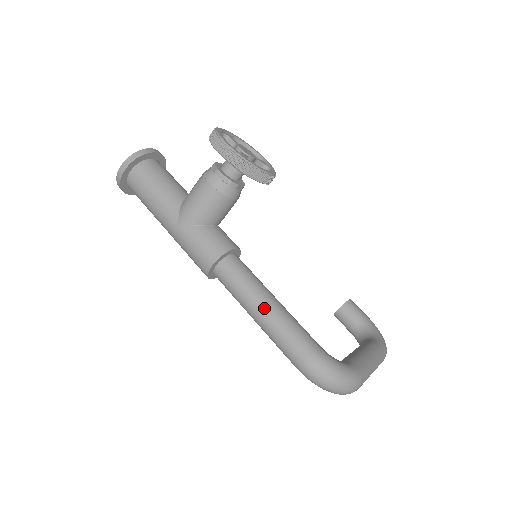
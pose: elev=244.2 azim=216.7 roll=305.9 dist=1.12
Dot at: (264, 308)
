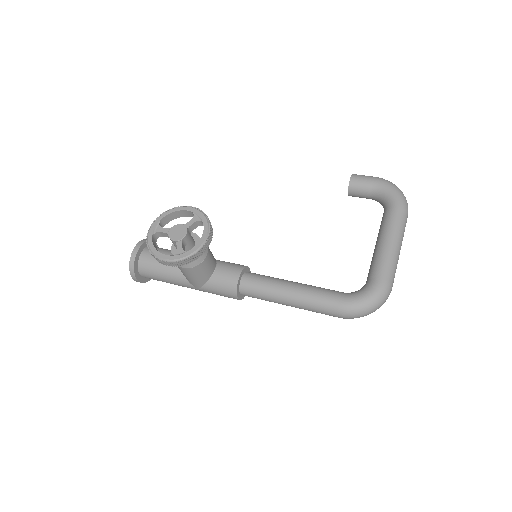
Dot at: (289, 302)
